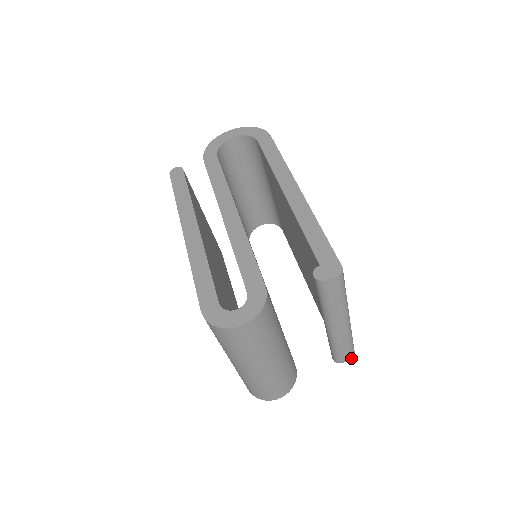
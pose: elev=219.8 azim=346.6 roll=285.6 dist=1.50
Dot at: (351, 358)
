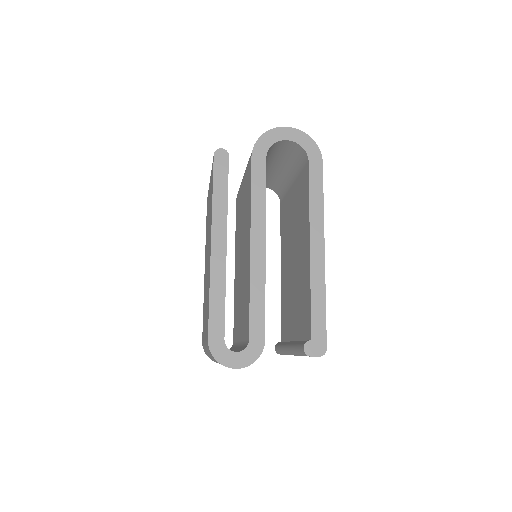
Dot at: occluded
